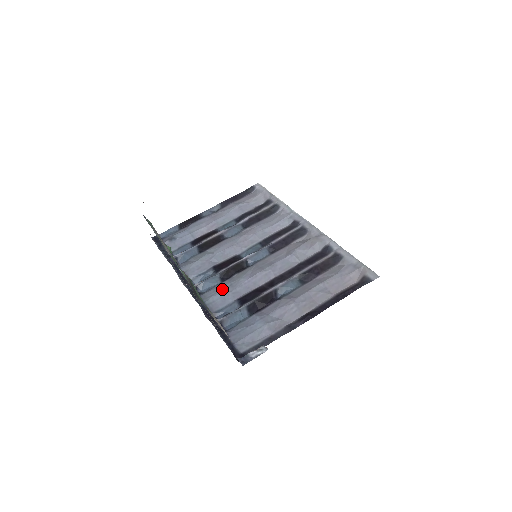
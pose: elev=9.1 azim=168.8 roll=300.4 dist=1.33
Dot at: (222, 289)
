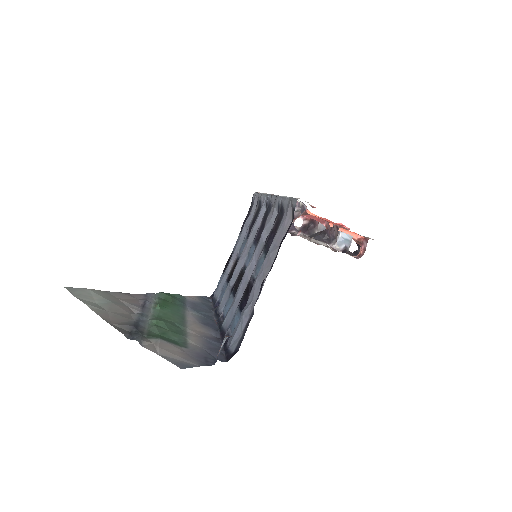
Dot at: (231, 305)
